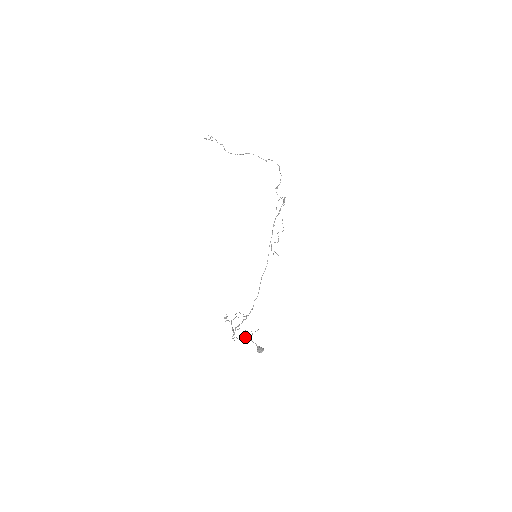
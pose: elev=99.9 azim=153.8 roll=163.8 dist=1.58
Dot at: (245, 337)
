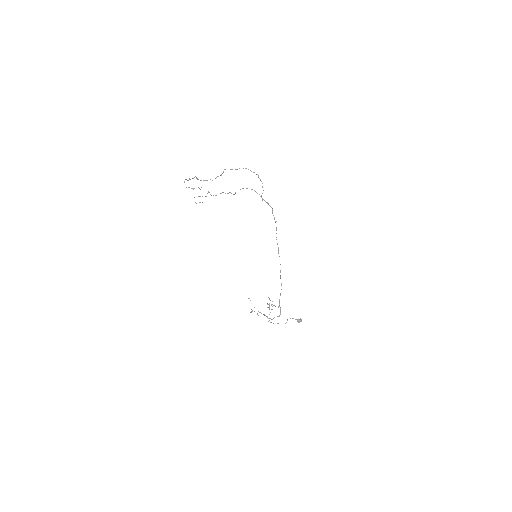
Dot at: occluded
